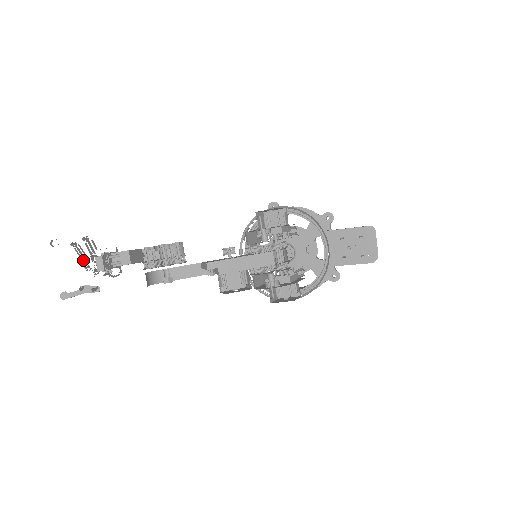
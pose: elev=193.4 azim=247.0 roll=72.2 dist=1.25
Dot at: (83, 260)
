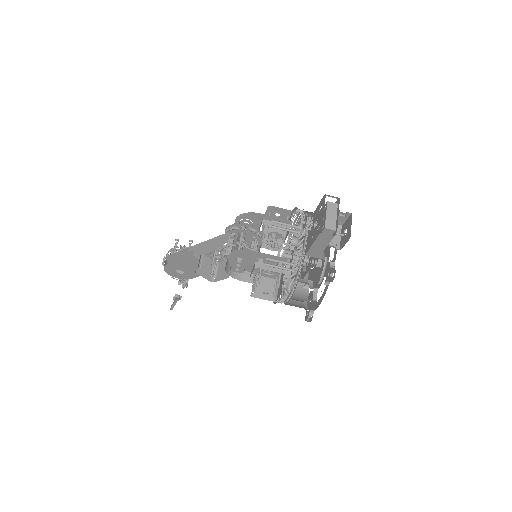
Dot at: occluded
